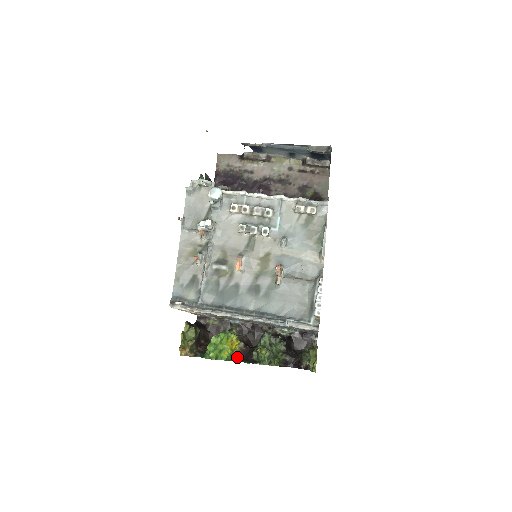
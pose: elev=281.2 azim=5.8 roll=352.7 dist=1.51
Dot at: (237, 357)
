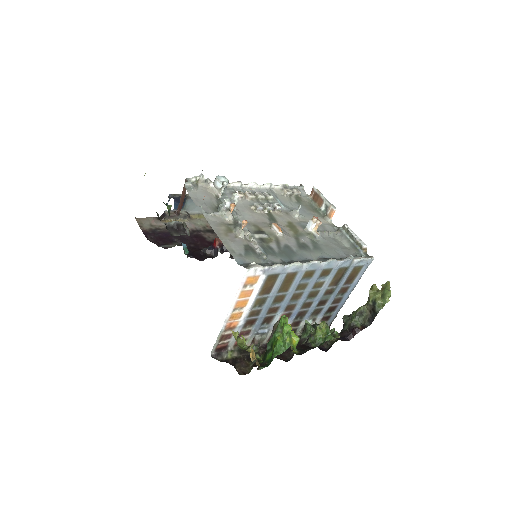
Dot at: (298, 351)
